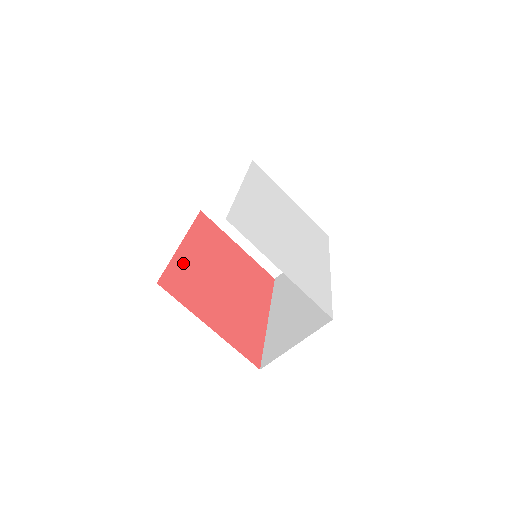
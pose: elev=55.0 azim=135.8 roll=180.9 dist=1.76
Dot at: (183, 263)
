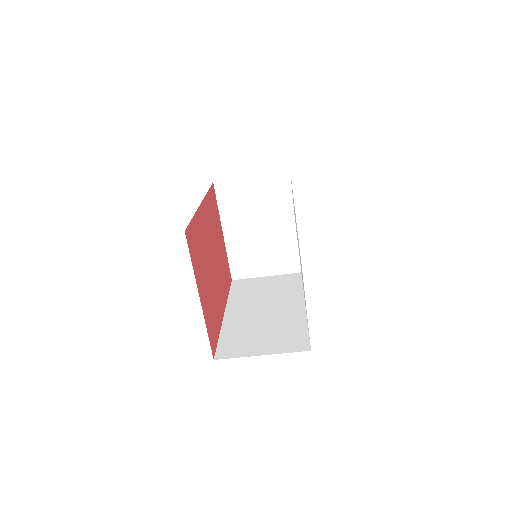
Dot at: (199, 224)
